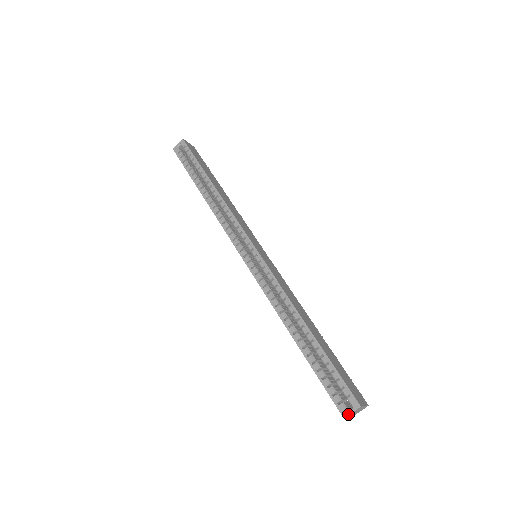
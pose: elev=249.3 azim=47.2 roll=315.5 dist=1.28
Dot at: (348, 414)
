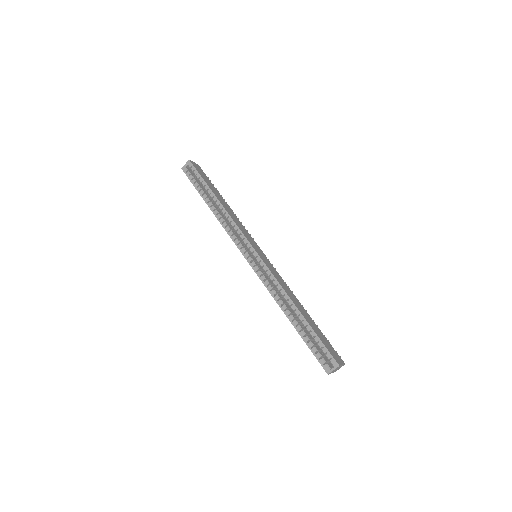
Dot at: (331, 371)
